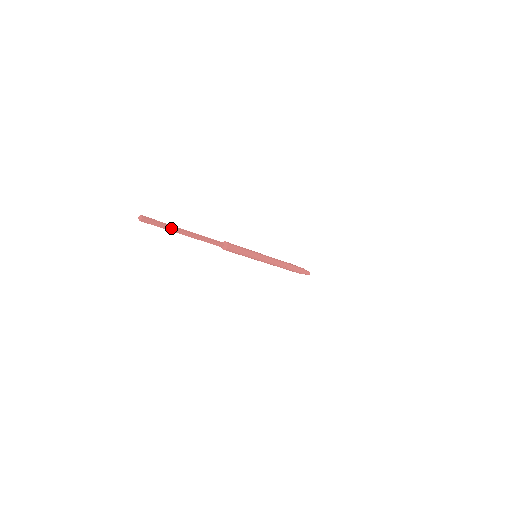
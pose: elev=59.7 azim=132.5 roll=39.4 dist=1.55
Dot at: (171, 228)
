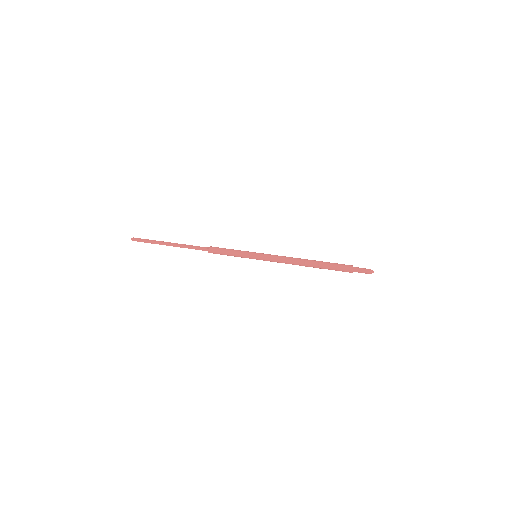
Dot at: (154, 242)
